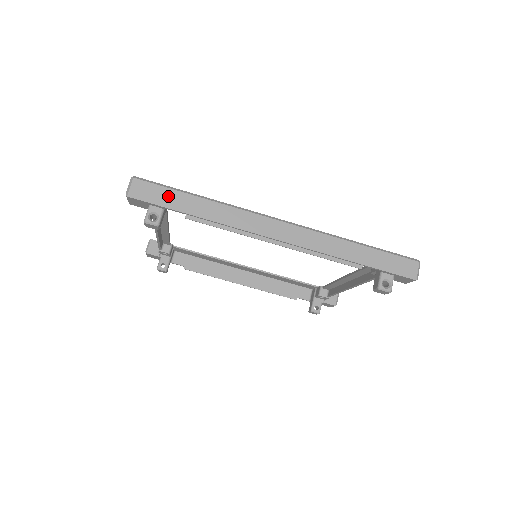
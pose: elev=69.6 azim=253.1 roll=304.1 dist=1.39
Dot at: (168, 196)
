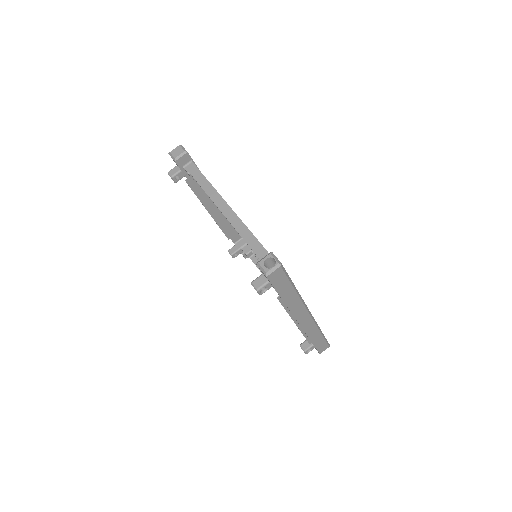
Dot at: (284, 284)
